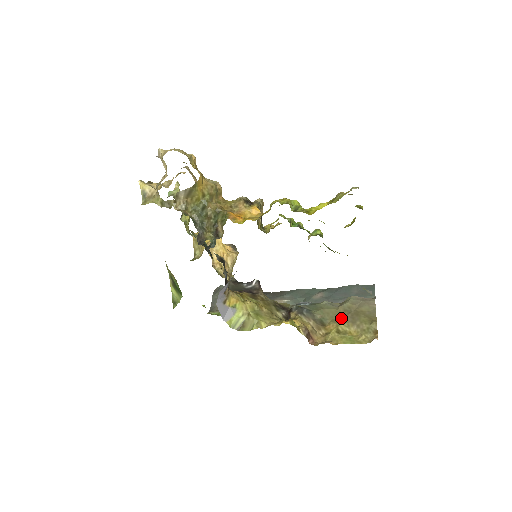
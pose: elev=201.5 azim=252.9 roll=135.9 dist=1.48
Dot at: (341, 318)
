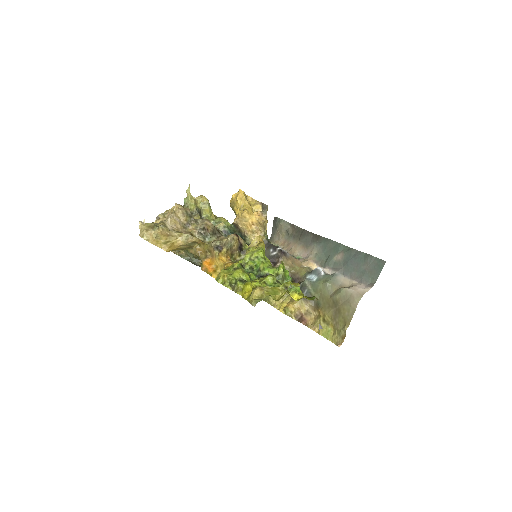
Dot at: (329, 309)
